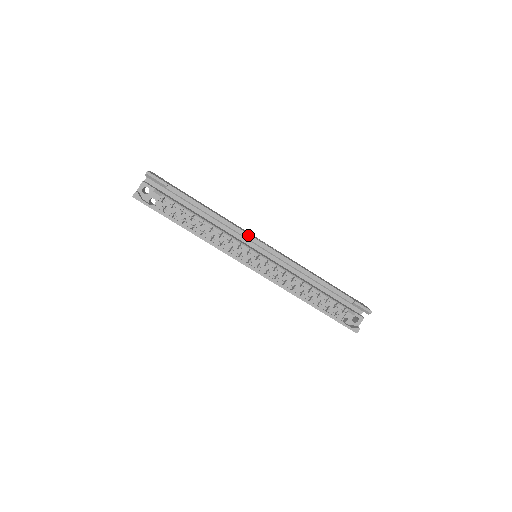
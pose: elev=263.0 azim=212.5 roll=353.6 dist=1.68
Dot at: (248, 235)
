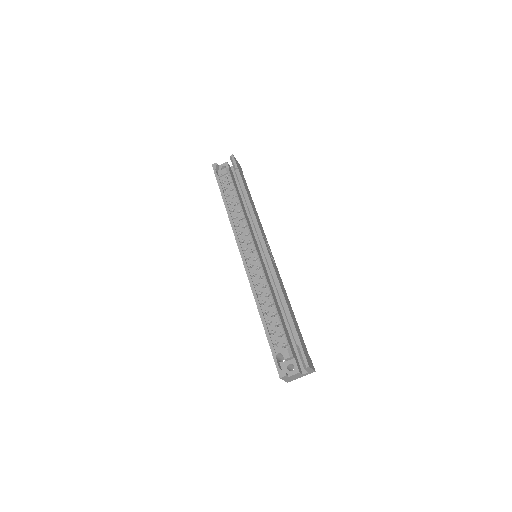
Dot at: (259, 230)
